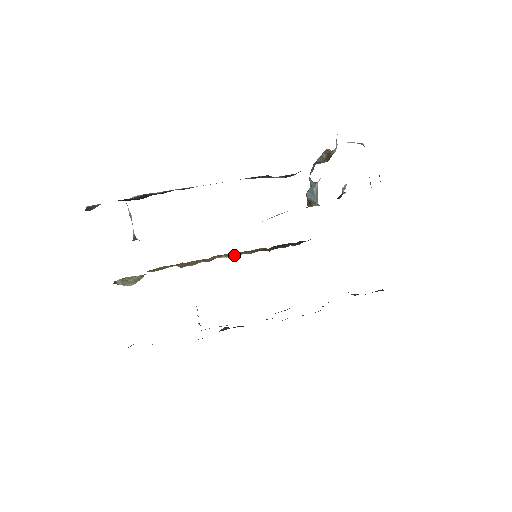
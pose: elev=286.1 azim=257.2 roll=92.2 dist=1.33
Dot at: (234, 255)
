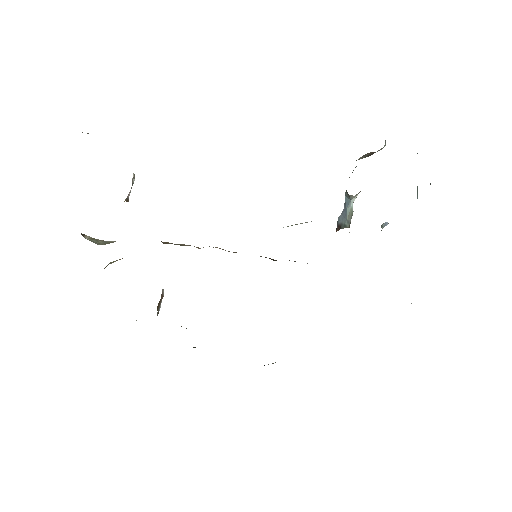
Dot at: occluded
